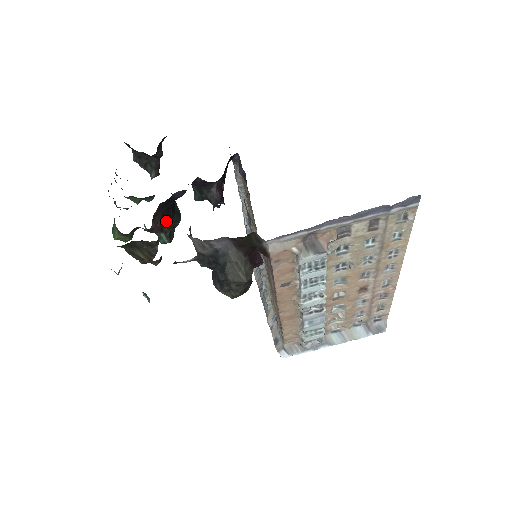
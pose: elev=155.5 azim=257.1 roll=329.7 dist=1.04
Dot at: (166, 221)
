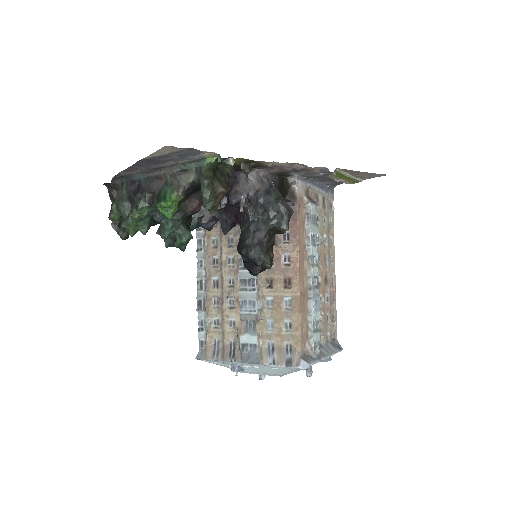
Dot at: (188, 219)
